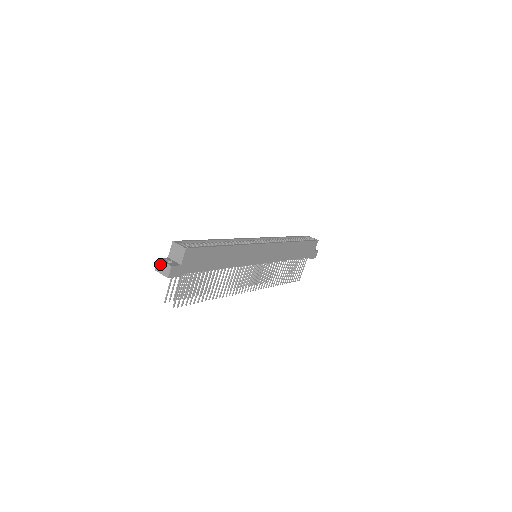
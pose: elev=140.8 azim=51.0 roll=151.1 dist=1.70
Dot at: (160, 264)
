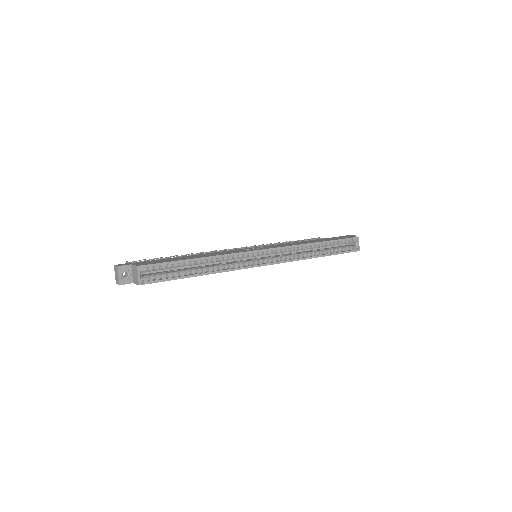
Dot at: (117, 270)
